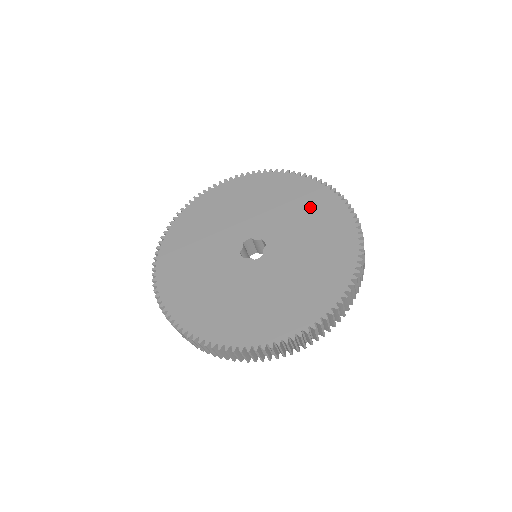
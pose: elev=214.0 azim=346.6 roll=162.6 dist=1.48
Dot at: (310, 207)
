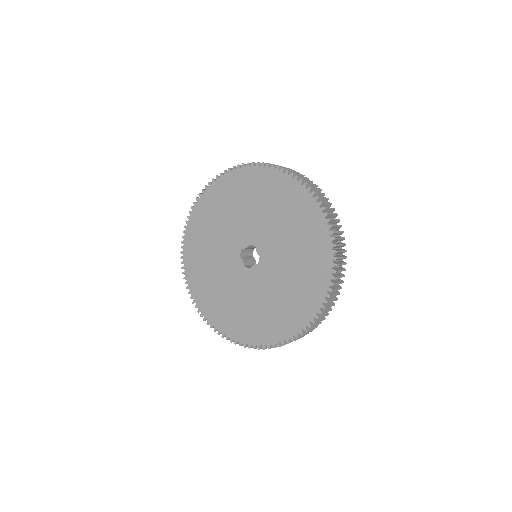
Dot at: (259, 193)
